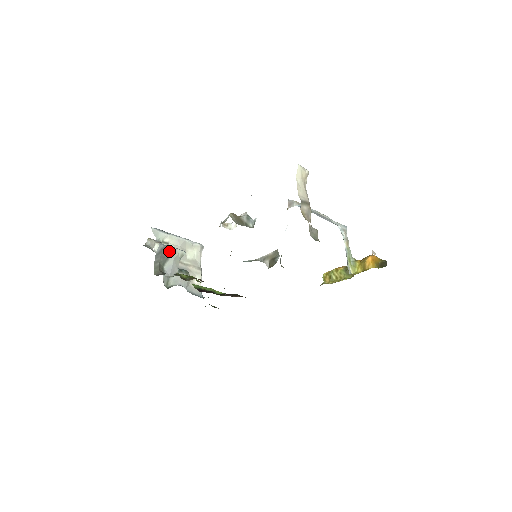
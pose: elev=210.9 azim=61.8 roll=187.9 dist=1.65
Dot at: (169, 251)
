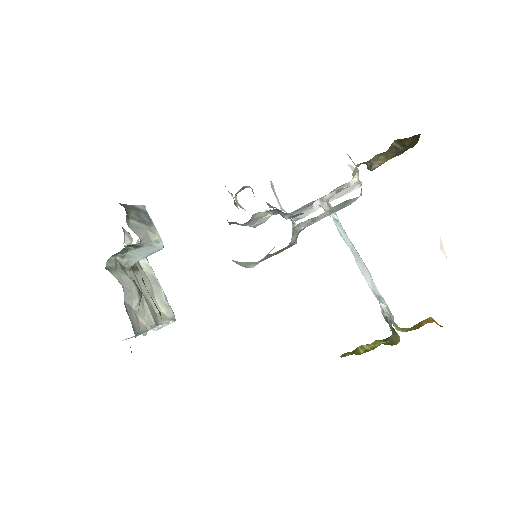
Dot at: (148, 221)
